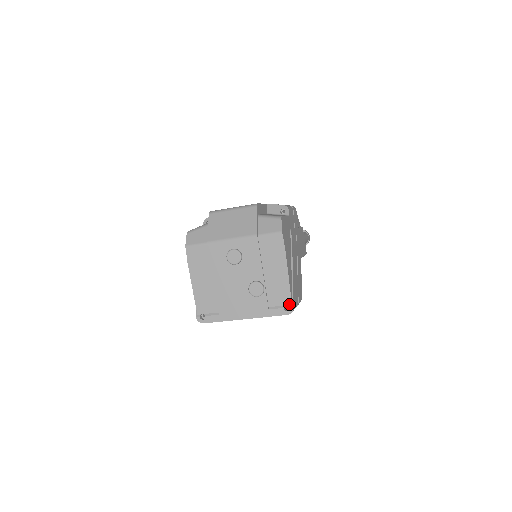
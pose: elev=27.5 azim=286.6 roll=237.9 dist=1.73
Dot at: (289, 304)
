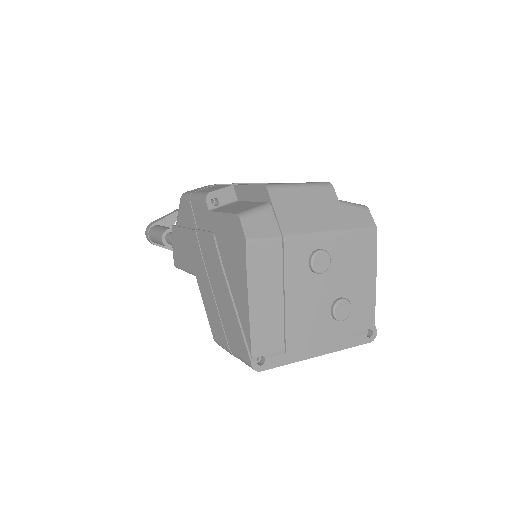
Dot at: (372, 327)
